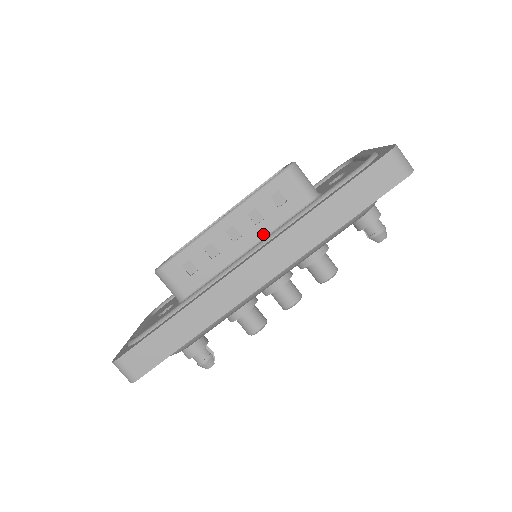
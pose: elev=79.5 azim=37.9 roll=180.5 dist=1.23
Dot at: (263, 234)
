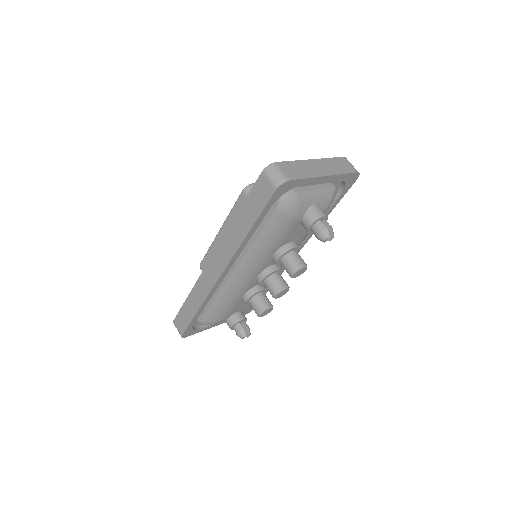
Dot at: occluded
